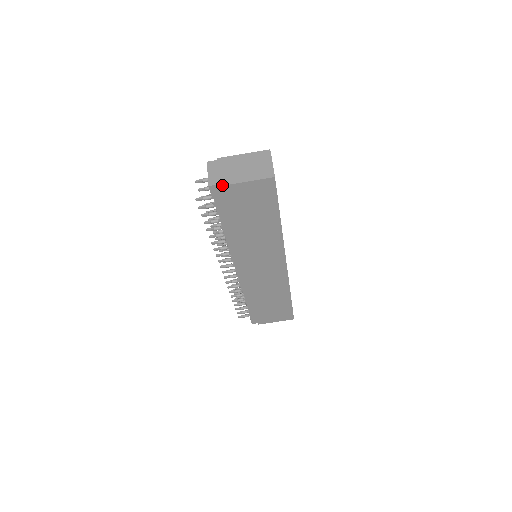
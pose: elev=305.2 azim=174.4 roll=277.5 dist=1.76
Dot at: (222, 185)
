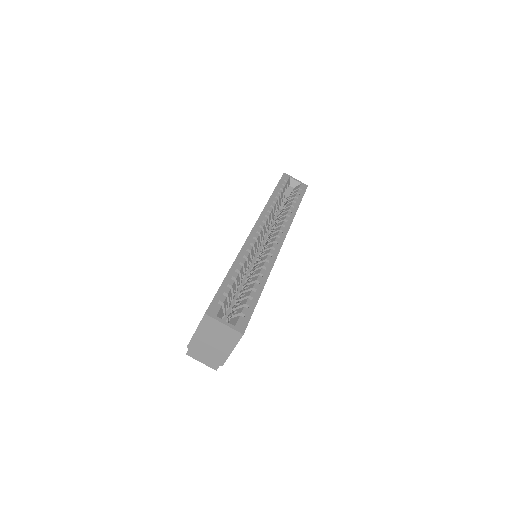
Dot at: occluded
